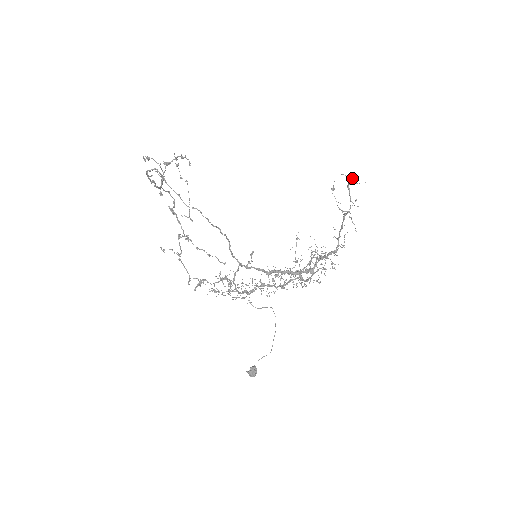
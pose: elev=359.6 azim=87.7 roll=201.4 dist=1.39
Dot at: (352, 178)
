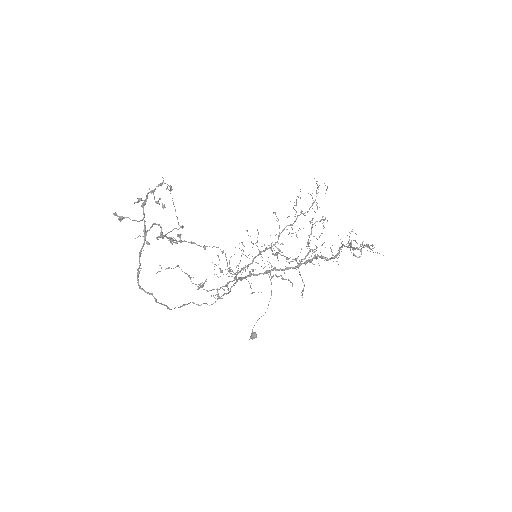
Dot at: (374, 247)
